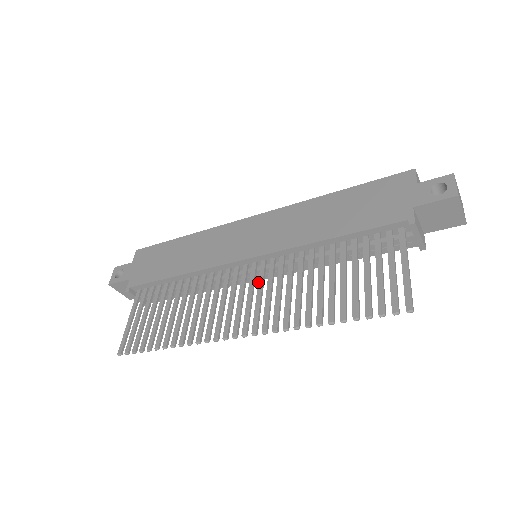
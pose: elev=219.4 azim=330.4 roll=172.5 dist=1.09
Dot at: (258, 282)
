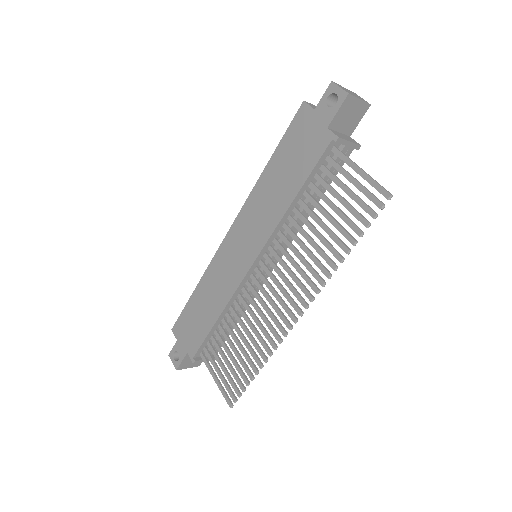
Dot at: occluded
